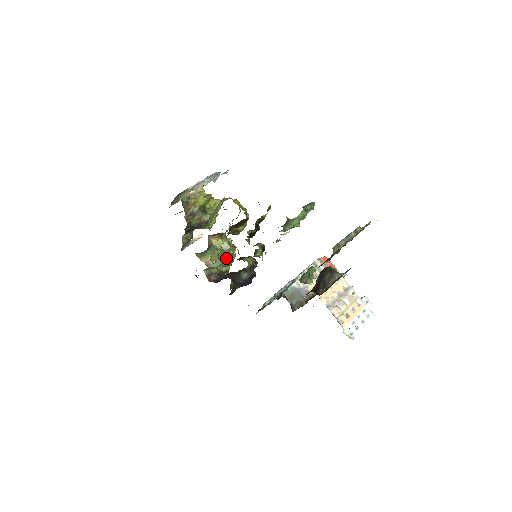
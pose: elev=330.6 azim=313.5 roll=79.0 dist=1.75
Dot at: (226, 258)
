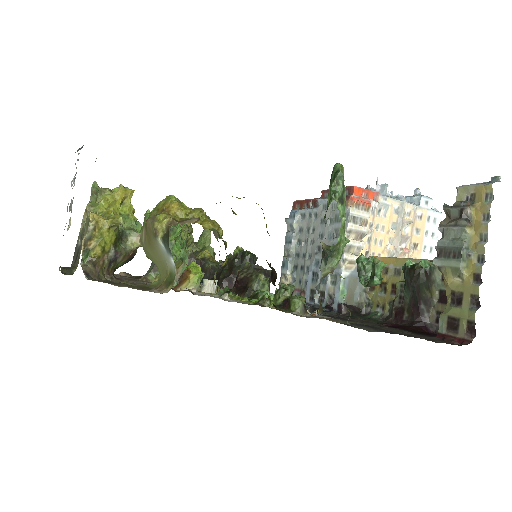
Dot at: occluded
